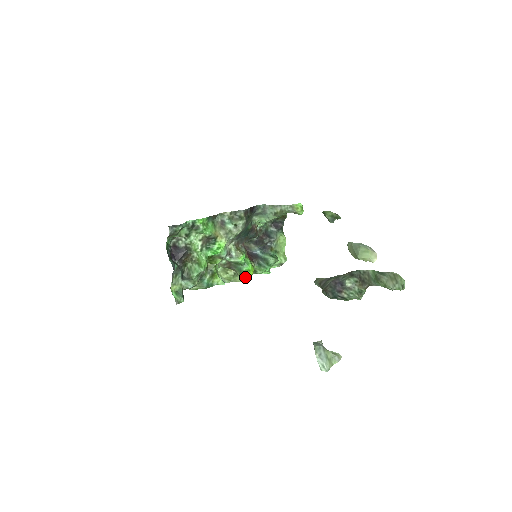
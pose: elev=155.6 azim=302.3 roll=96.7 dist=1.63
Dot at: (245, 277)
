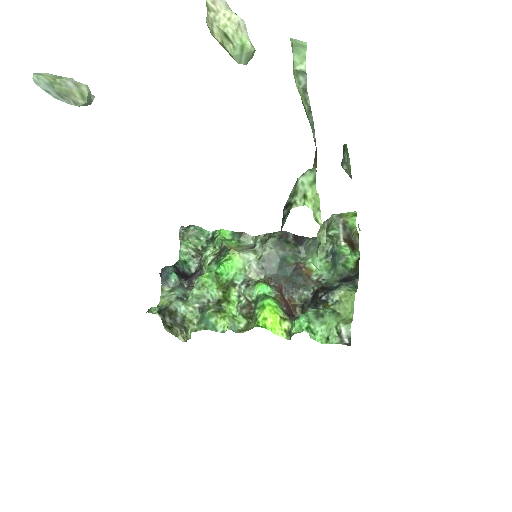
Dot at: (259, 322)
